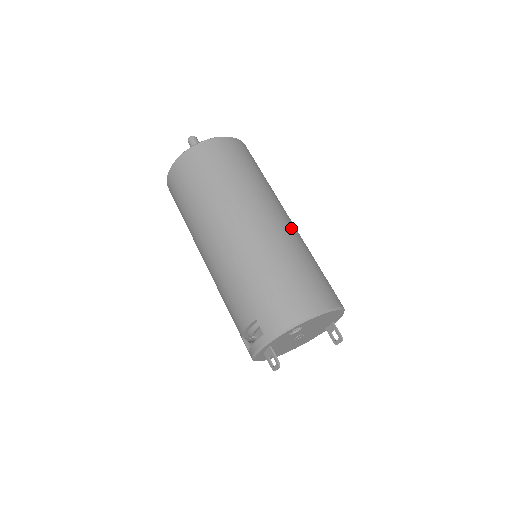
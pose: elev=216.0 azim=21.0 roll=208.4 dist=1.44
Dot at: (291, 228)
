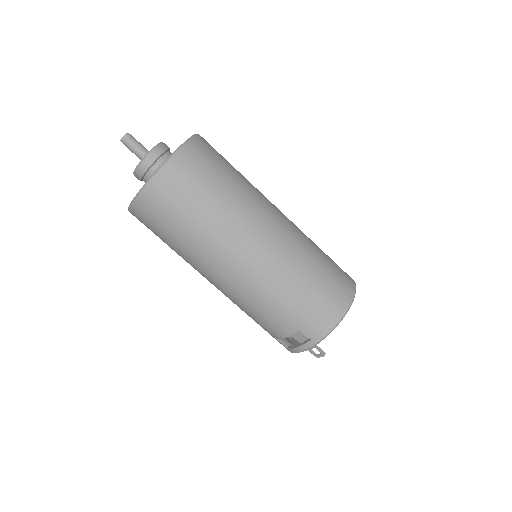
Dot at: (291, 225)
